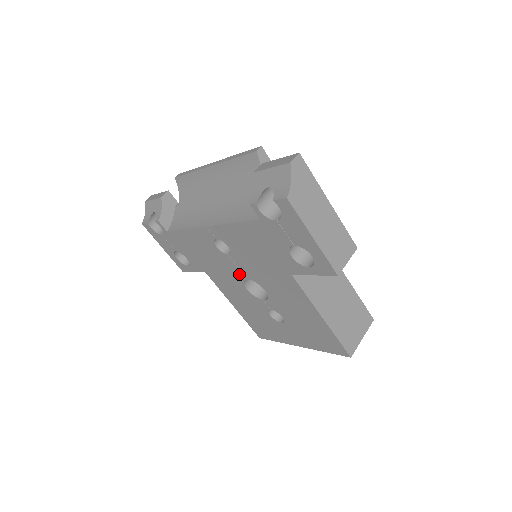
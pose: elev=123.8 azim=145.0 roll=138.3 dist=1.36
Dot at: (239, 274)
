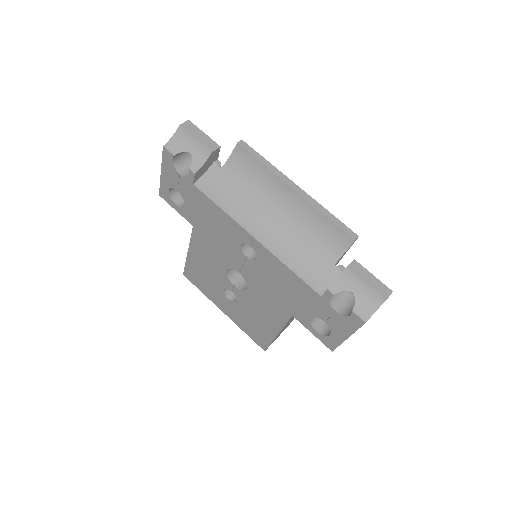
Dot at: (236, 265)
